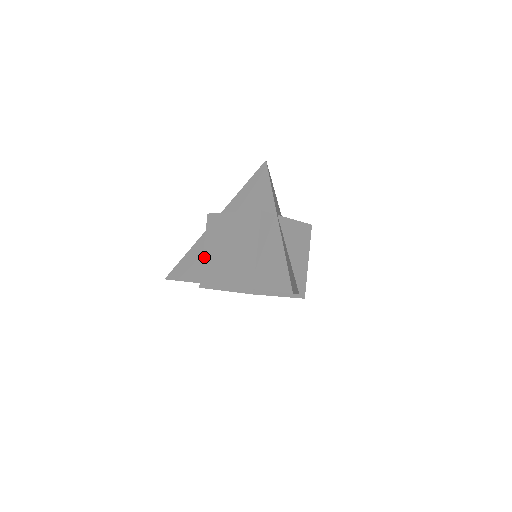
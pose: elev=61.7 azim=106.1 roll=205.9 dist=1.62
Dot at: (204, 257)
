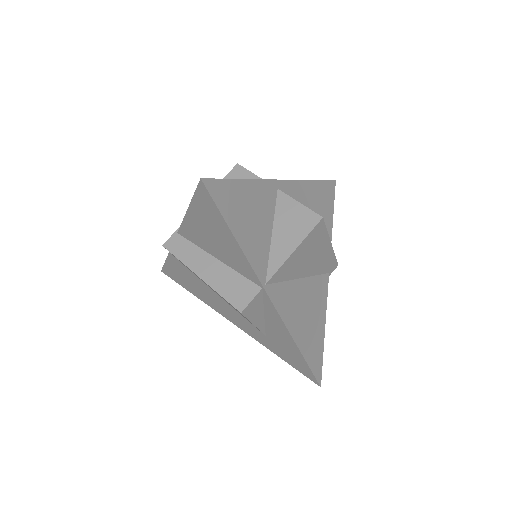
Dot at: (192, 278)
